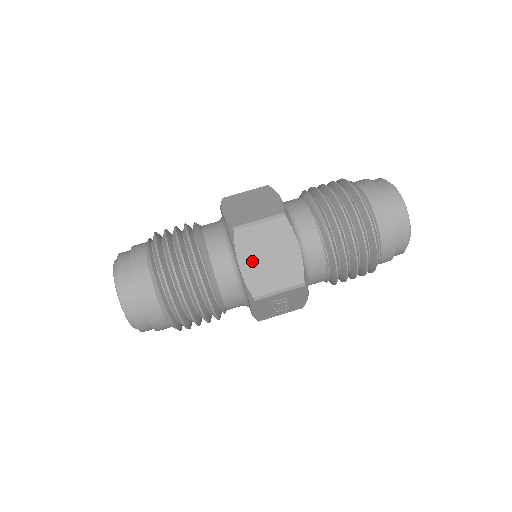
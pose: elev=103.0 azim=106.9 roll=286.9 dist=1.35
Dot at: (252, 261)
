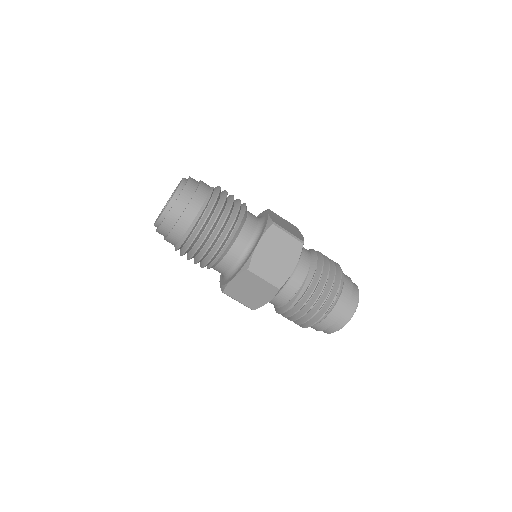
Dot at: (240, 284)
